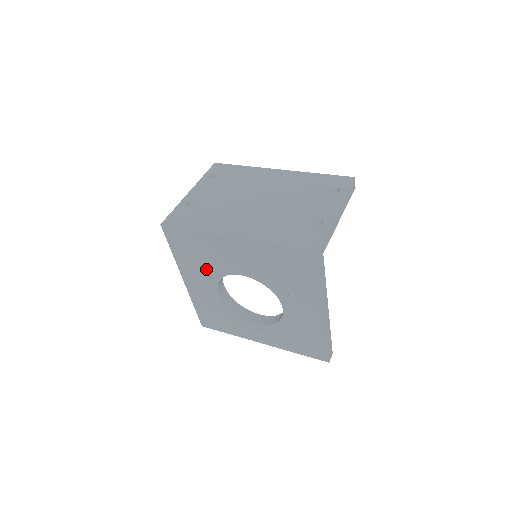
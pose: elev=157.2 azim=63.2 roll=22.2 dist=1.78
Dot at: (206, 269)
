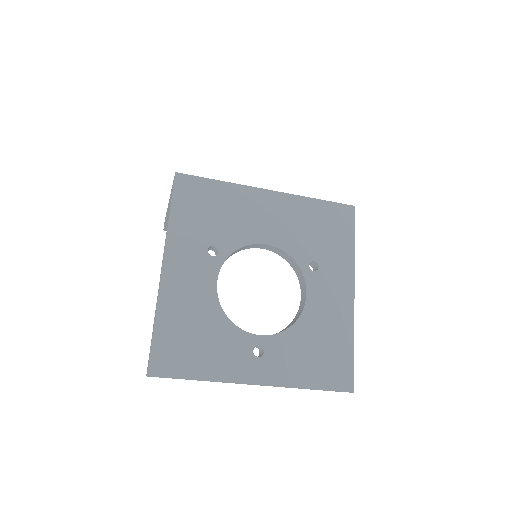
Dot at: (214, 239)
